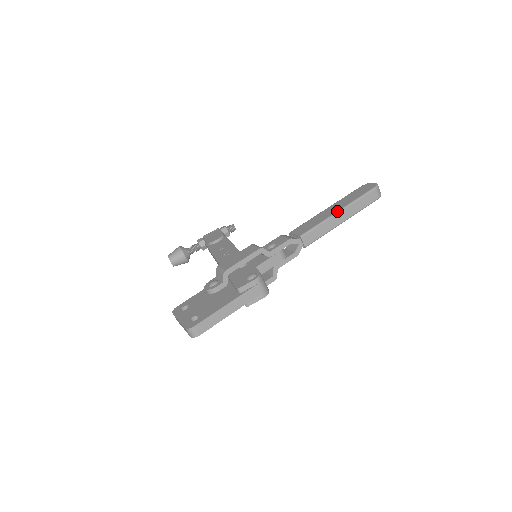
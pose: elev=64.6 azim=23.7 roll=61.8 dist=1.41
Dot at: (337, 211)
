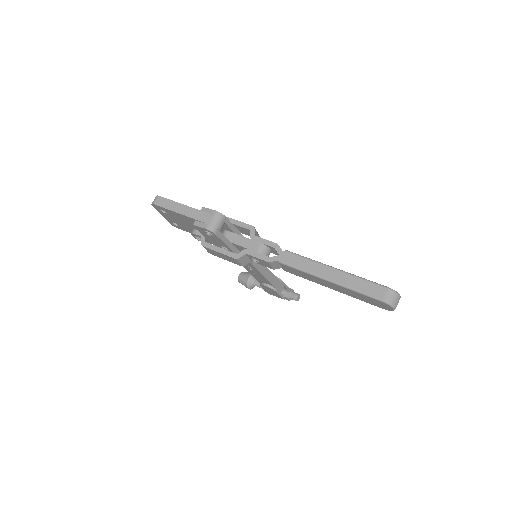
Dot at: occluded
